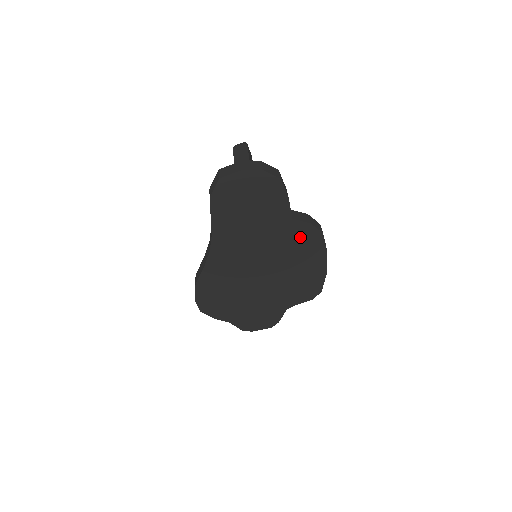
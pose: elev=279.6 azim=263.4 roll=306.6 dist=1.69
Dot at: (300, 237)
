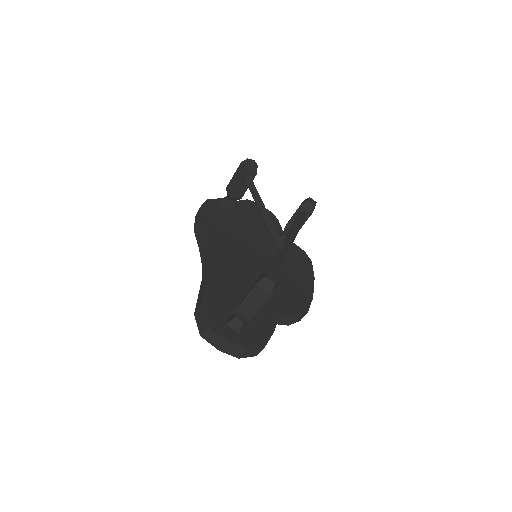
Dot at: occluded
